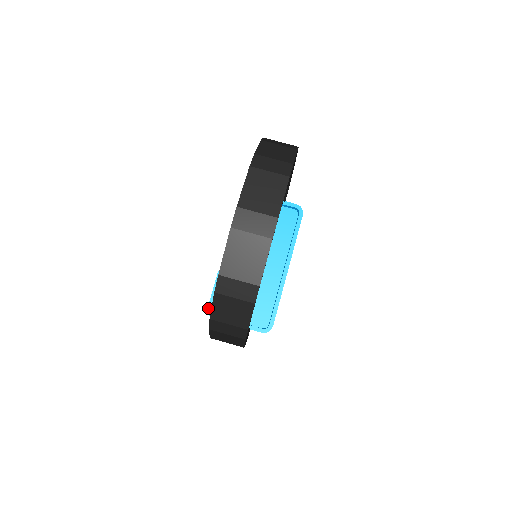
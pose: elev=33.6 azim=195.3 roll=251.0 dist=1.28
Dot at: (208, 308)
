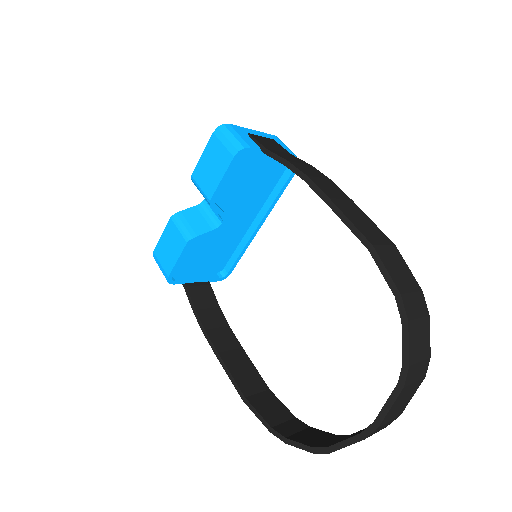
Dot at: (169, 277)
